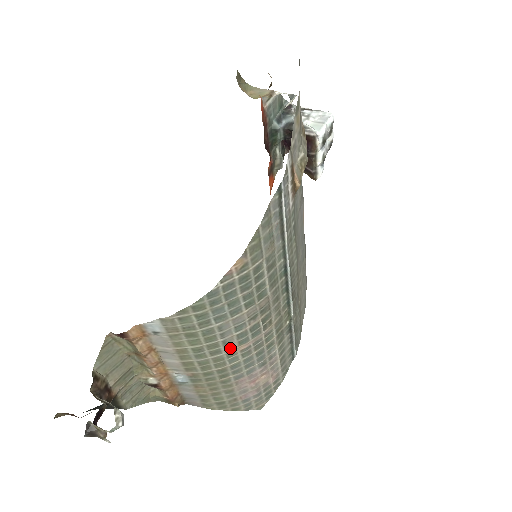
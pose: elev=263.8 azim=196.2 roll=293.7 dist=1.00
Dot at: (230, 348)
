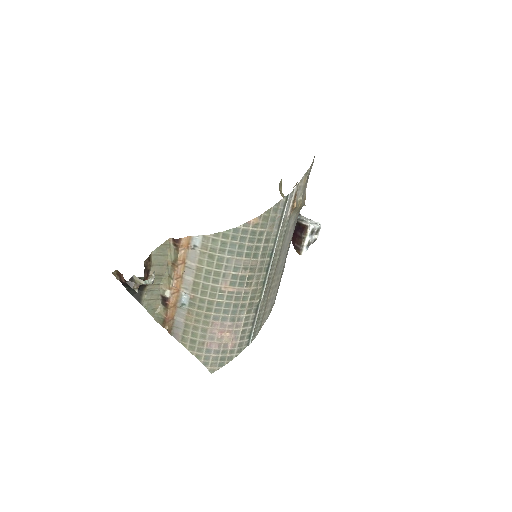
Dot at: (224, 283)
